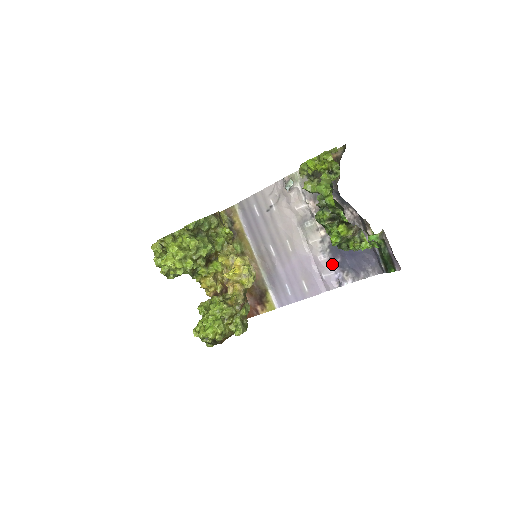
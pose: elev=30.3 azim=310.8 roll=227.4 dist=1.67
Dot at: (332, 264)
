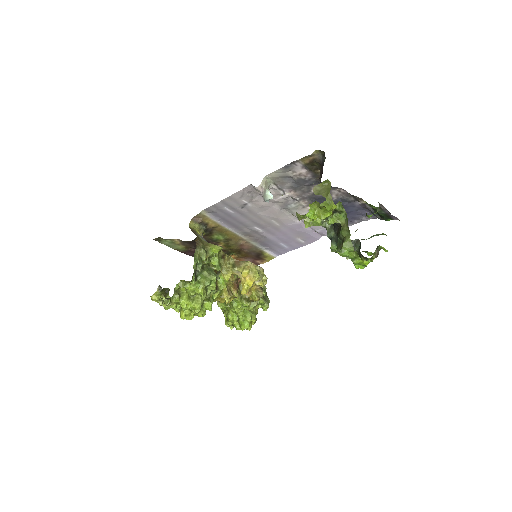
Dot at: occluded
